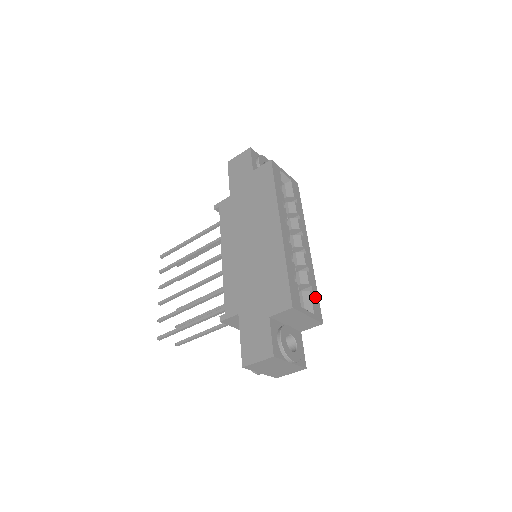
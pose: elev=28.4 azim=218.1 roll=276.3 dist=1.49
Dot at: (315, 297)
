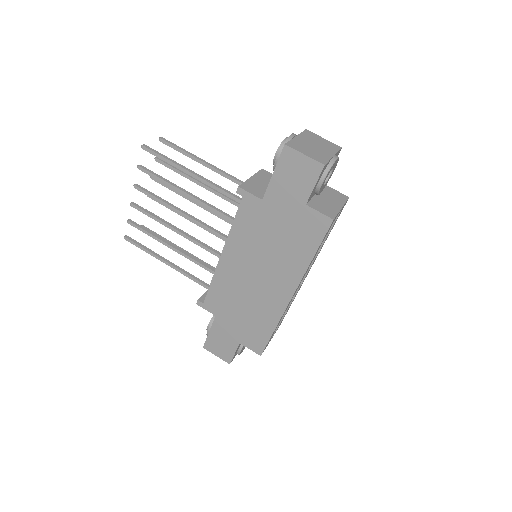
Dot at: occluded
